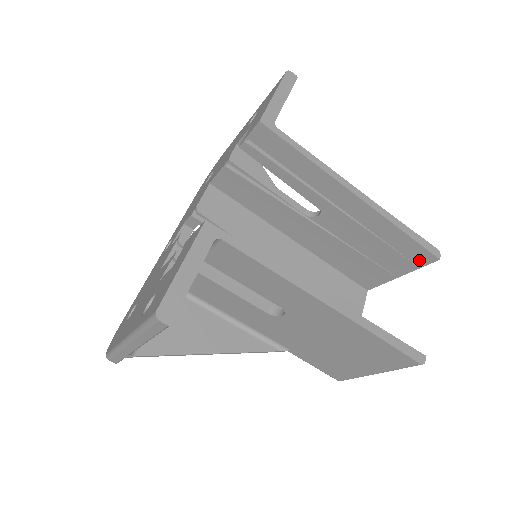
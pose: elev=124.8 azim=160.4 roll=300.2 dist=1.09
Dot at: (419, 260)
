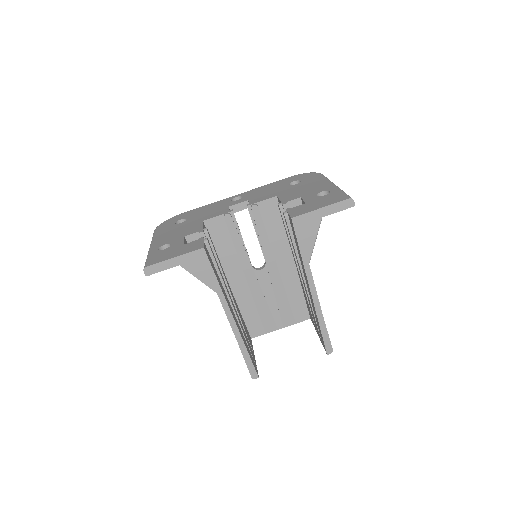
Dot at: occluded
